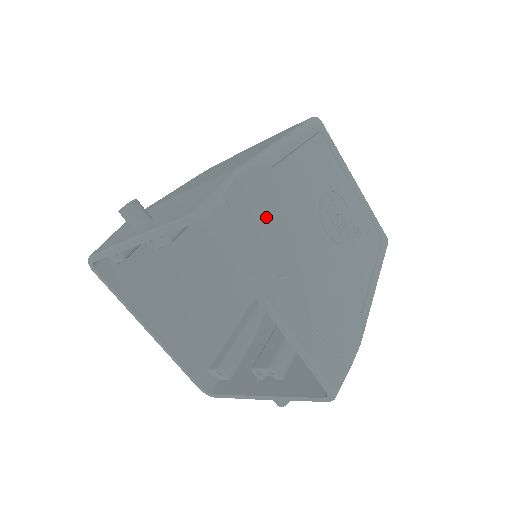
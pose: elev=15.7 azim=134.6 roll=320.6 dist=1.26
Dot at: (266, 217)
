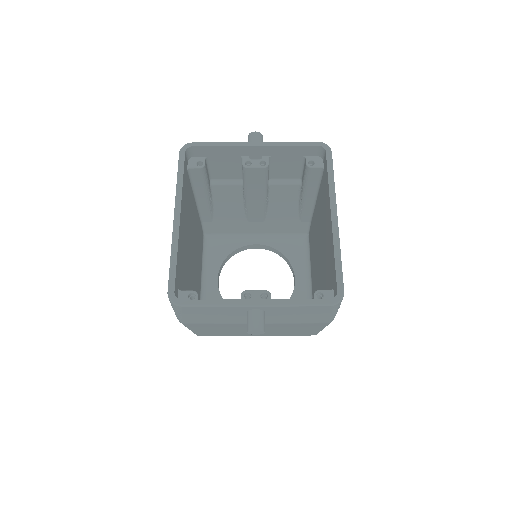
Dot at: occluded
